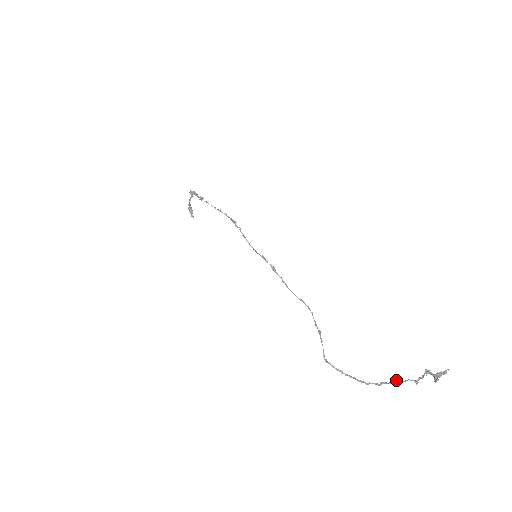
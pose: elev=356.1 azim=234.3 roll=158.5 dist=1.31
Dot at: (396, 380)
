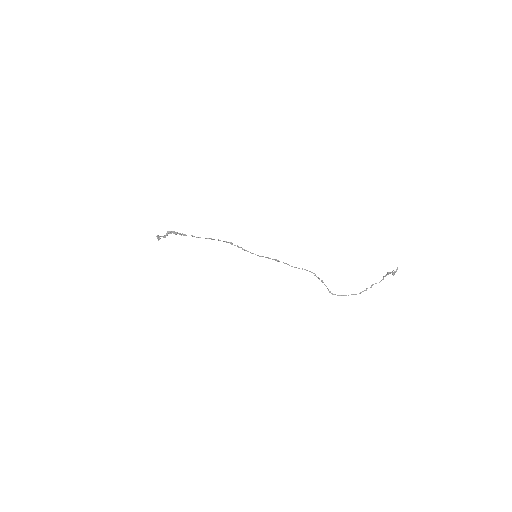
Dot at: occluded
